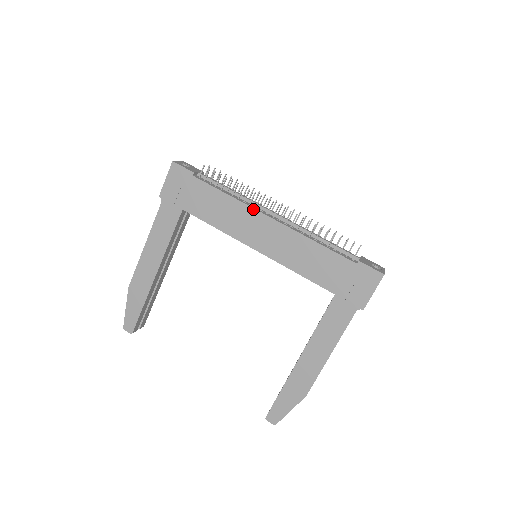
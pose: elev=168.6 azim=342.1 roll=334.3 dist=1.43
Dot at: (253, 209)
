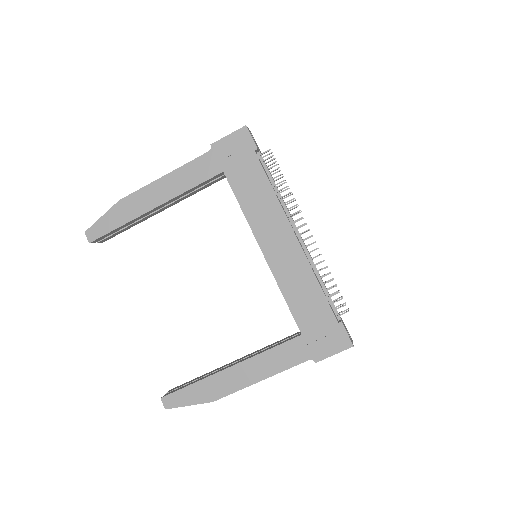
Dot at: (286, 217)
